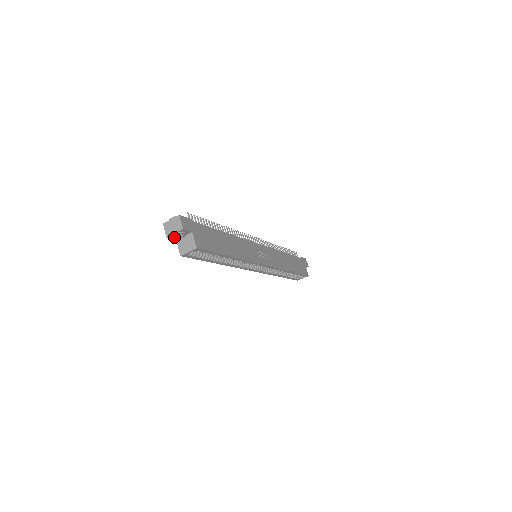
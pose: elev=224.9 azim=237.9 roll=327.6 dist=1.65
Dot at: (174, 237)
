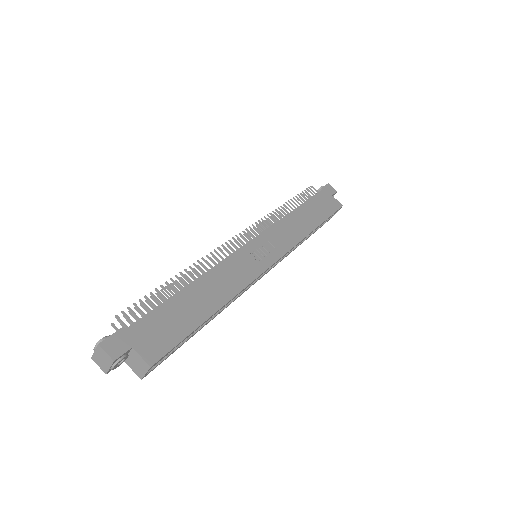
Dot at: (115, 368)
